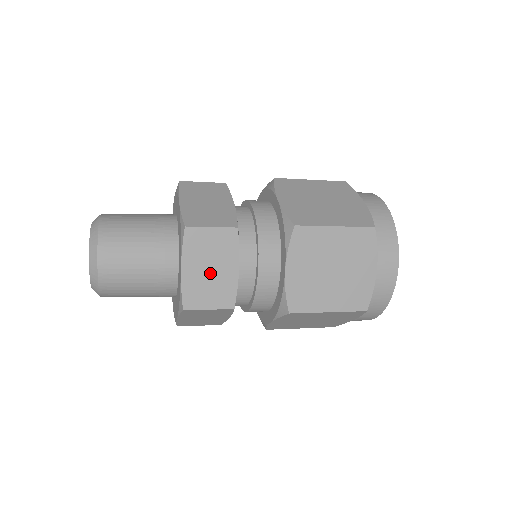
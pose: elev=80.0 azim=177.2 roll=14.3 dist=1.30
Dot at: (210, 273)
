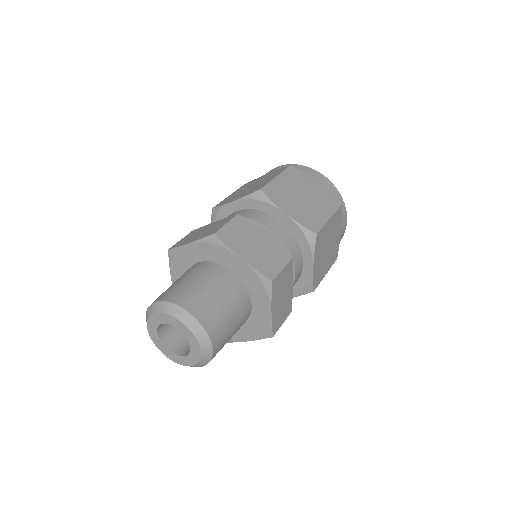
Dot at: (257, 249)
